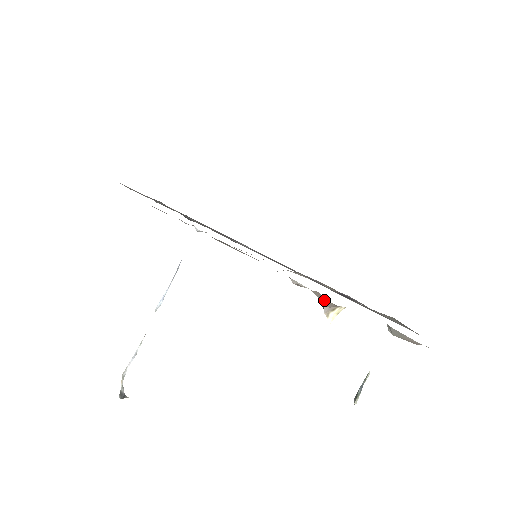
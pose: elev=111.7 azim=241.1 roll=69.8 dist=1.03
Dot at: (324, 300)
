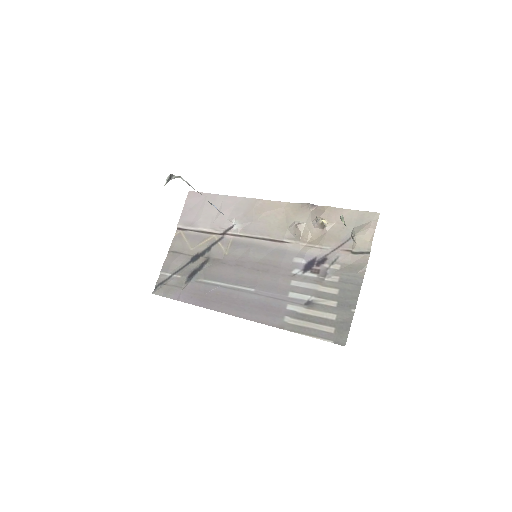
Dot at: (318, 212)
